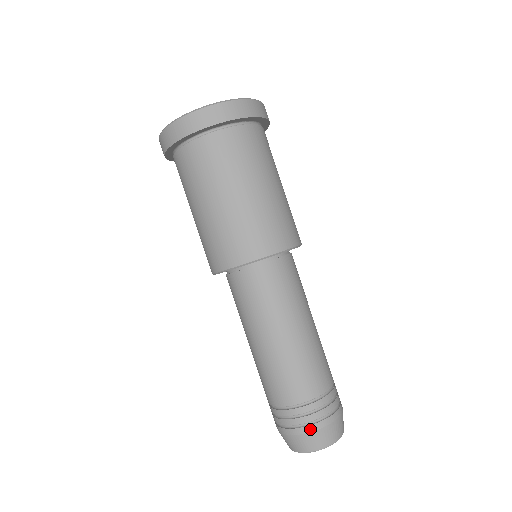
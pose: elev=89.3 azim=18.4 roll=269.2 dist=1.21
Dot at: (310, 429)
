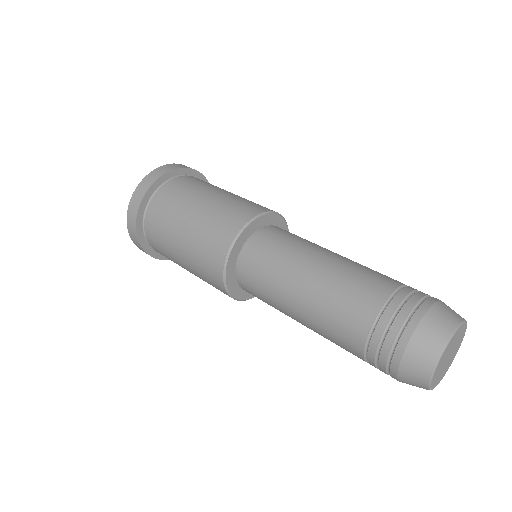
Dot at: (437, 299)
